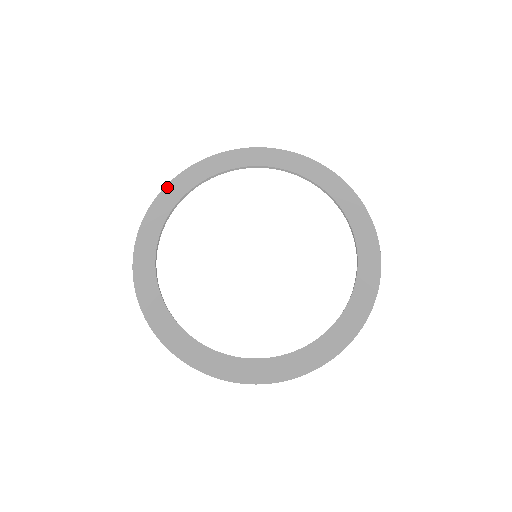
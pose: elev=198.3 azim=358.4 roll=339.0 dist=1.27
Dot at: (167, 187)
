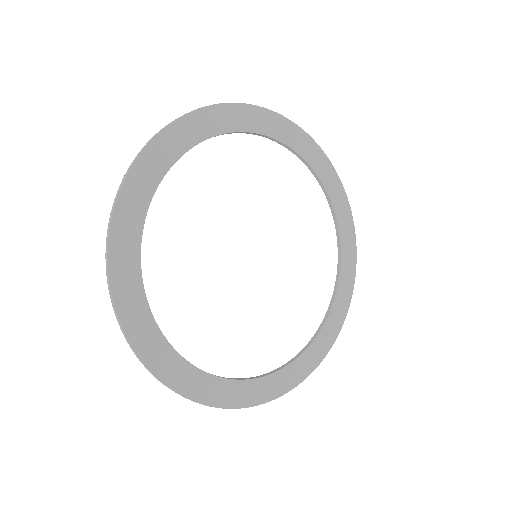
Dot at: (141, 158)
